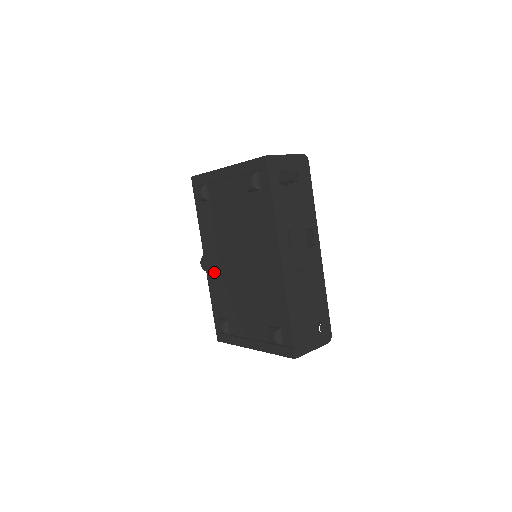
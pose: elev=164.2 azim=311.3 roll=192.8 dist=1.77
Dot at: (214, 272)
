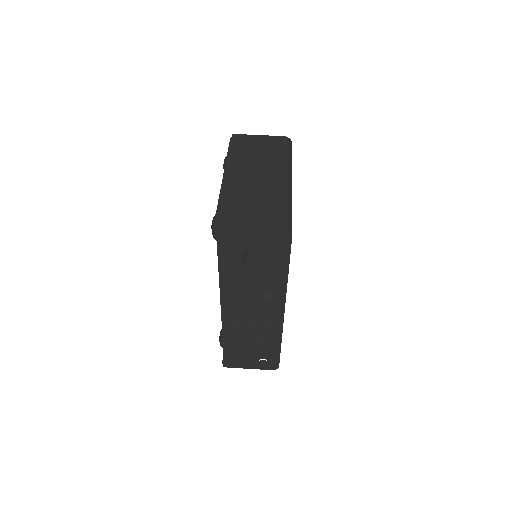
Dot at: occluded
